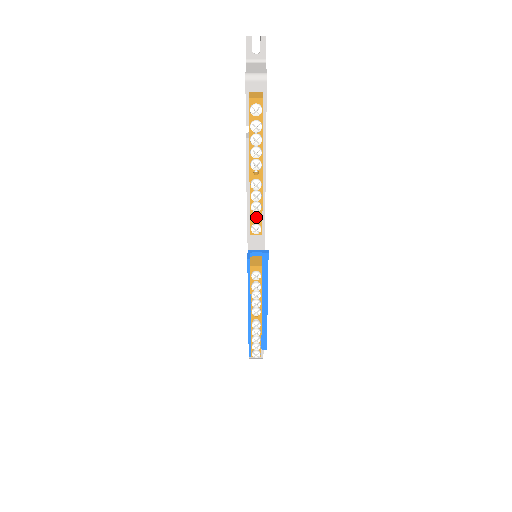
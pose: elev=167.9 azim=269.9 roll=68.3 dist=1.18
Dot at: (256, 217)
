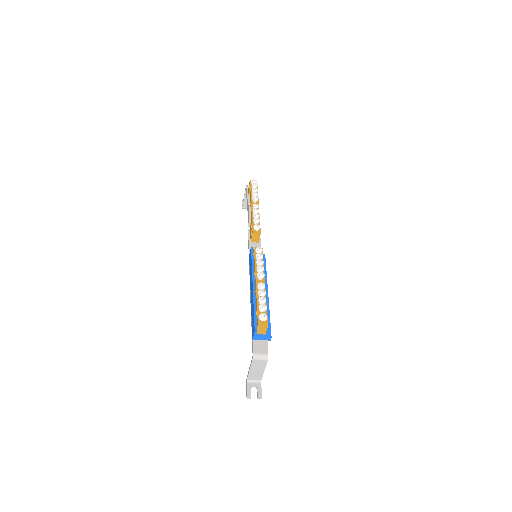
Dot at: (256, 222)
